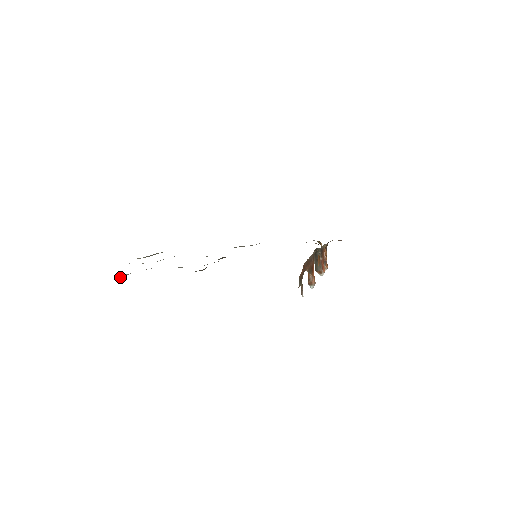
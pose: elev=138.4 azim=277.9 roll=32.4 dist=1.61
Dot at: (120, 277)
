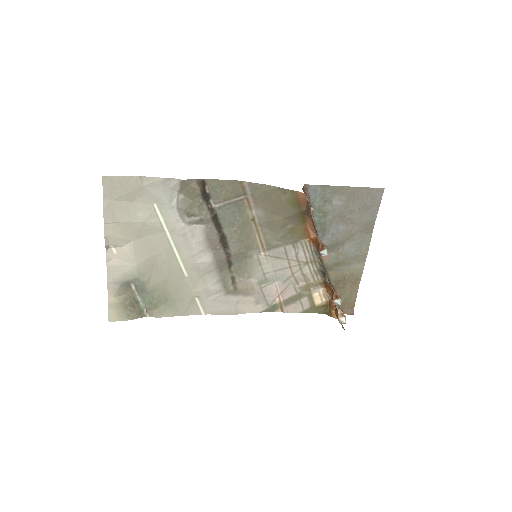
Dot at: (105, 218)
